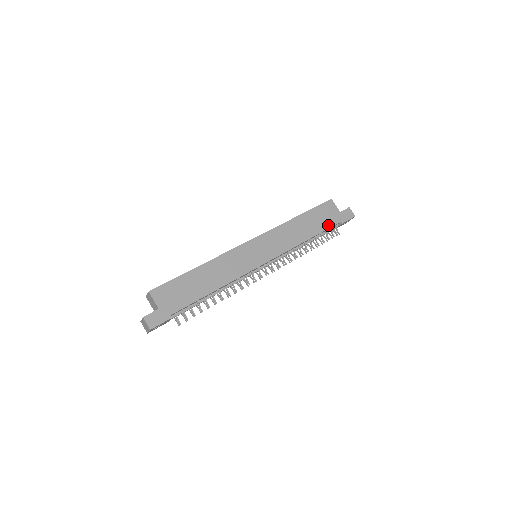
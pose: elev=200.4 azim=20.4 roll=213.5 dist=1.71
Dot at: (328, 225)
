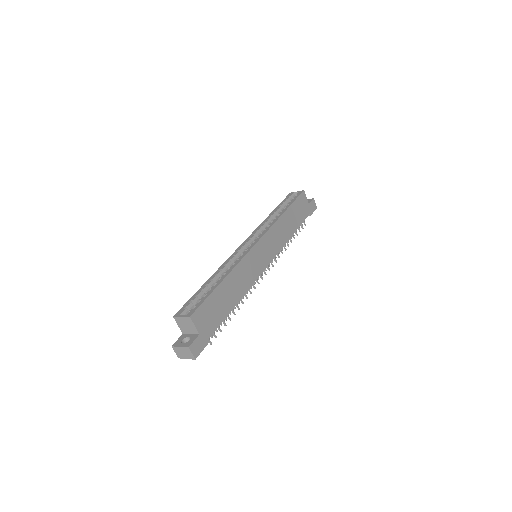
Dot at: (303, 219)
